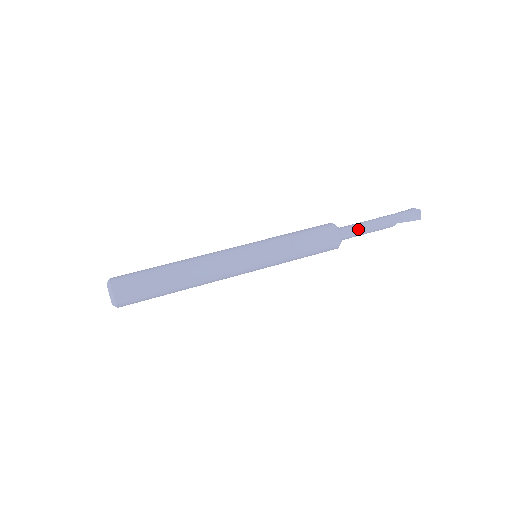
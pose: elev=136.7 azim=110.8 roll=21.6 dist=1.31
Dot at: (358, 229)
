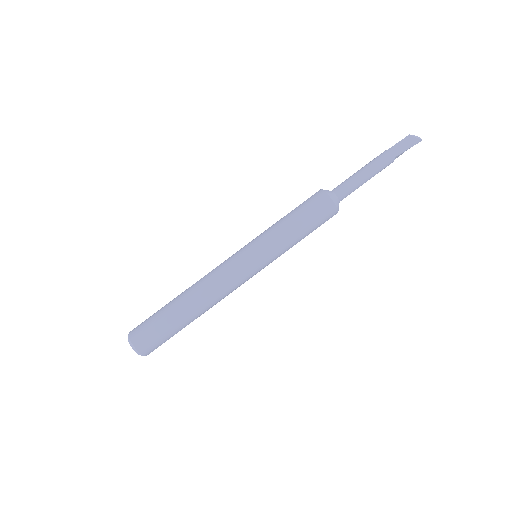
Dot at: occluded
